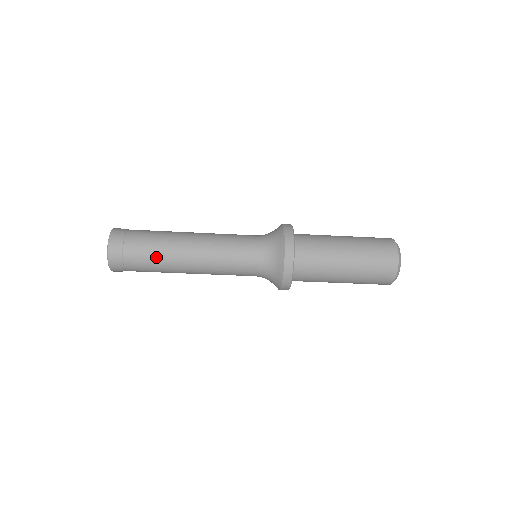
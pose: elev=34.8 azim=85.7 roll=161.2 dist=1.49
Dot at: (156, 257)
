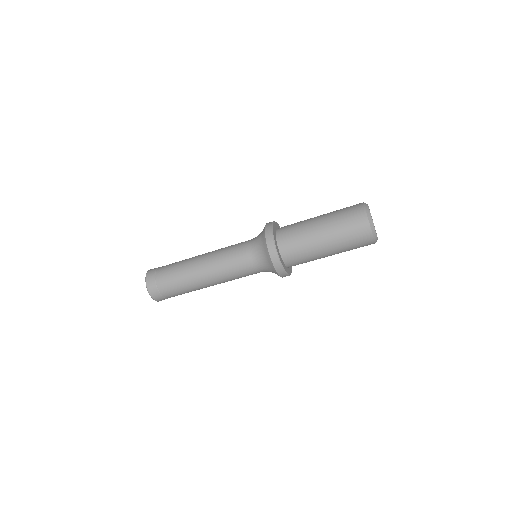
Dot at: (177, 270)
